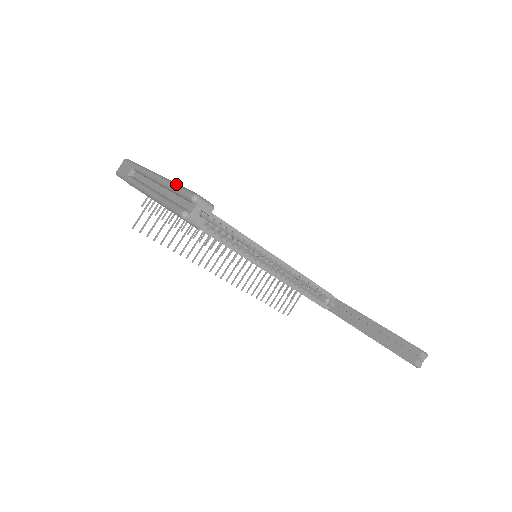
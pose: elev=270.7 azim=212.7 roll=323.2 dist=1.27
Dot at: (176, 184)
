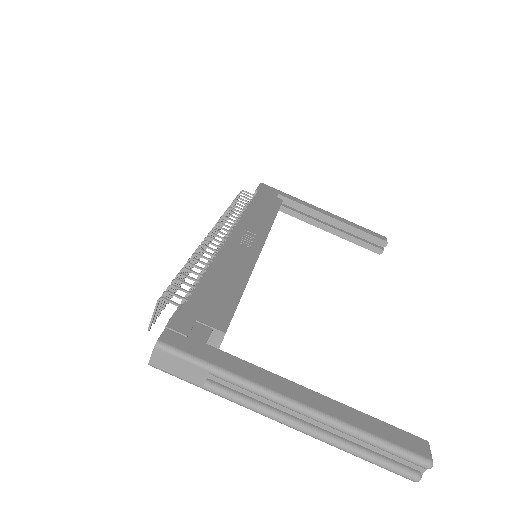
Dot at: (374, 440)
